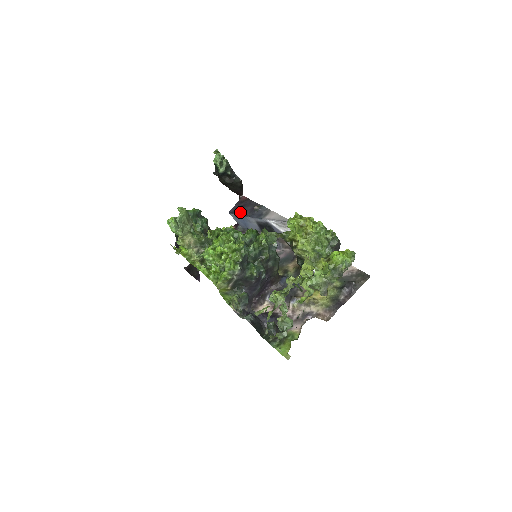
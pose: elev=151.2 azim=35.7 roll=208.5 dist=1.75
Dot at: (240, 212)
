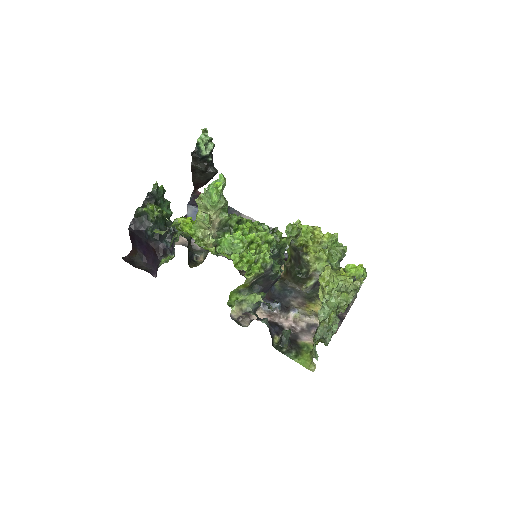
Dot at: occluded
